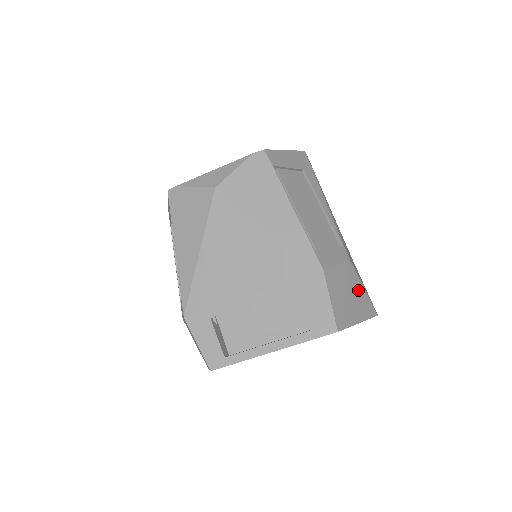
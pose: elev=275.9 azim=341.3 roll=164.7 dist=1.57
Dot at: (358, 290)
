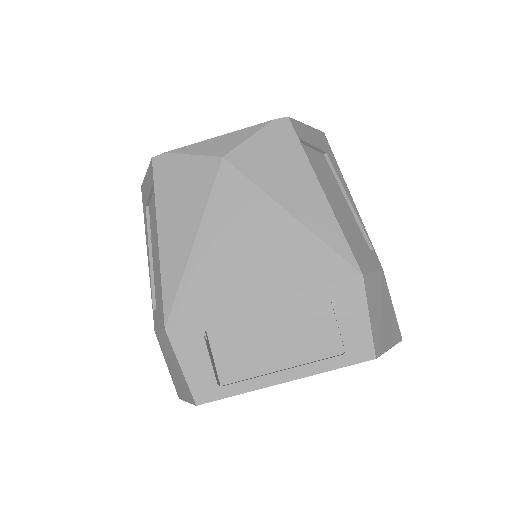
Dot at: (389, 306)
